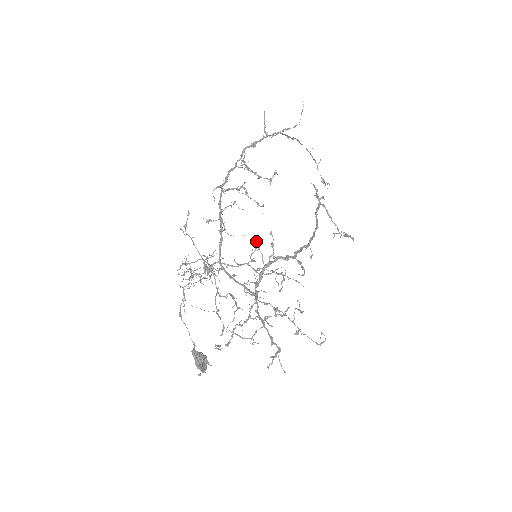
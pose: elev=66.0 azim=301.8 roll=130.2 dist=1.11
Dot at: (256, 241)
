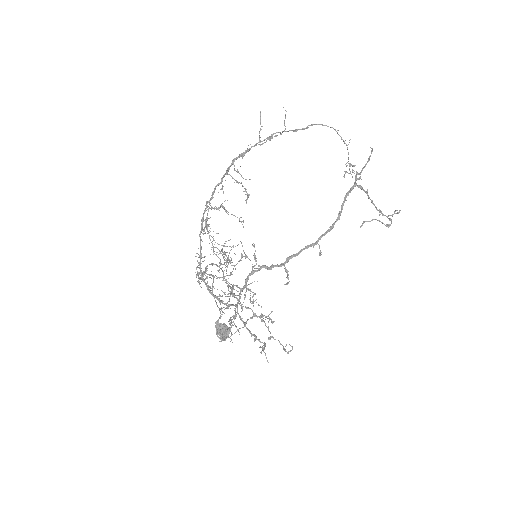
Dot at: occluded
